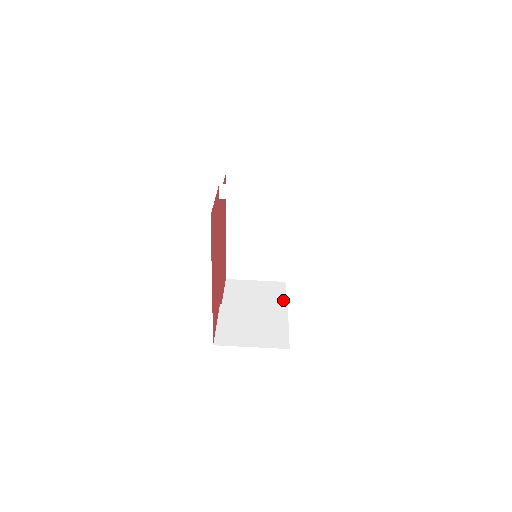
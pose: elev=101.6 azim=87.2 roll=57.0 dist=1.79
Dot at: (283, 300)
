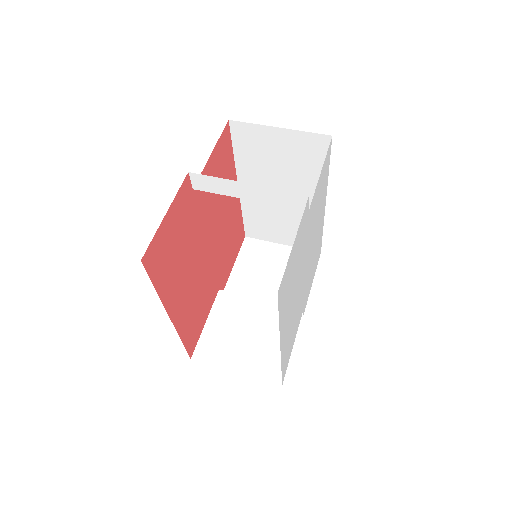
Dot at: occluded
